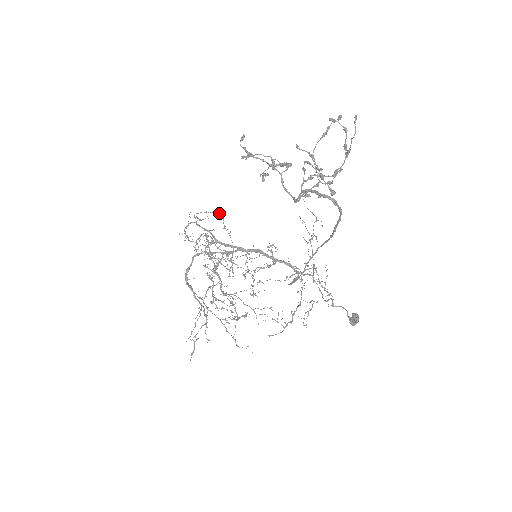
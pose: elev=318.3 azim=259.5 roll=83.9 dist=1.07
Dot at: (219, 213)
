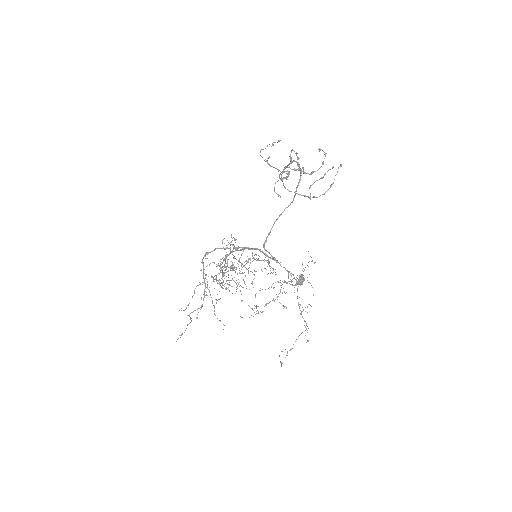
Dot at: occluded
